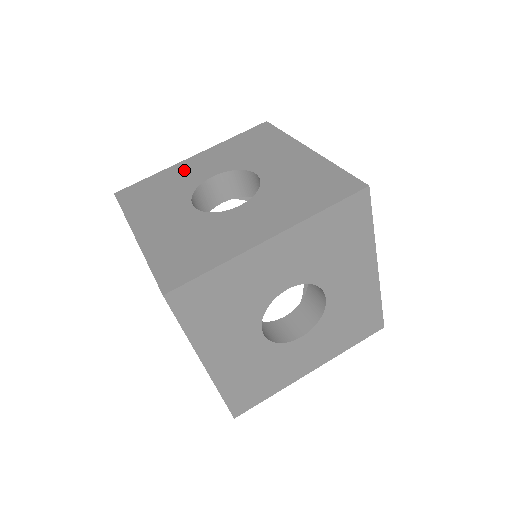
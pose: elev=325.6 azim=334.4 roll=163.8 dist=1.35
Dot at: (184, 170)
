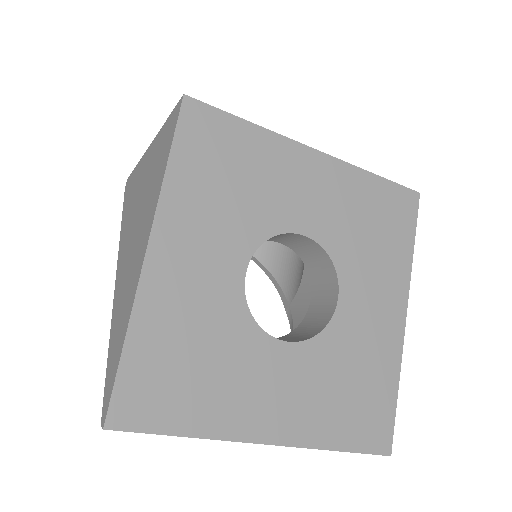
Dot at: occluded
